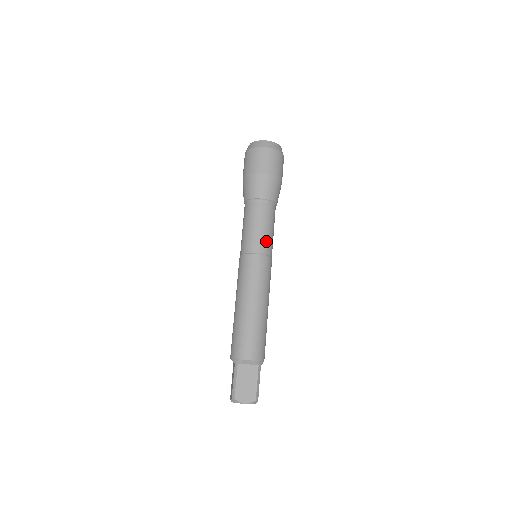
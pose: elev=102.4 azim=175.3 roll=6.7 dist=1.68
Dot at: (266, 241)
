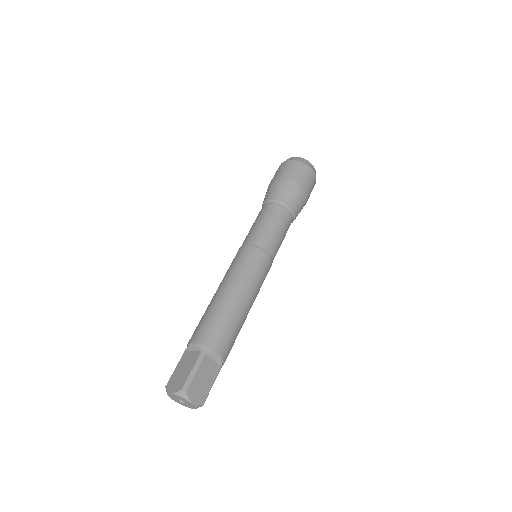
Dot at: (259, 234)
